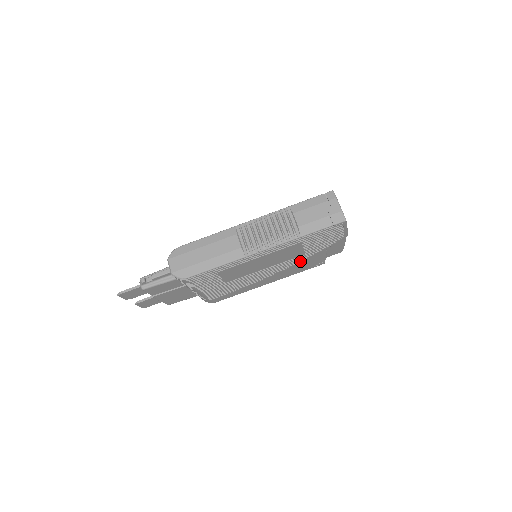
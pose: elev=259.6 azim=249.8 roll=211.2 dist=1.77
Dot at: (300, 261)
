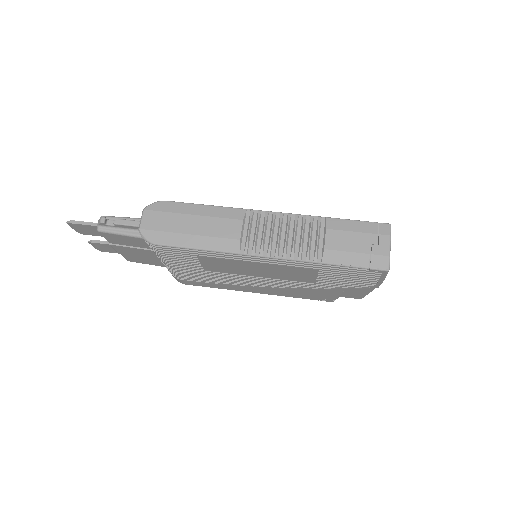
Dot at: (306, 287)
